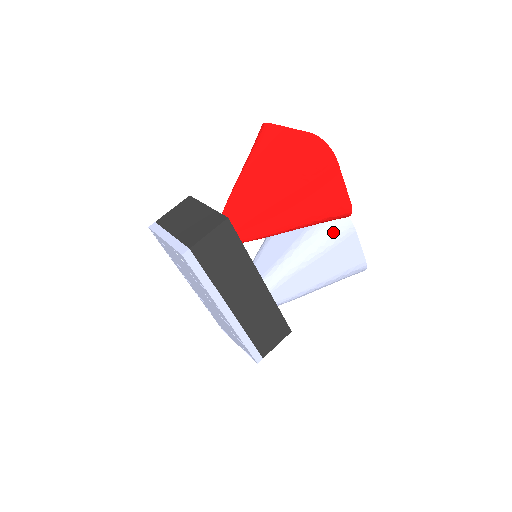
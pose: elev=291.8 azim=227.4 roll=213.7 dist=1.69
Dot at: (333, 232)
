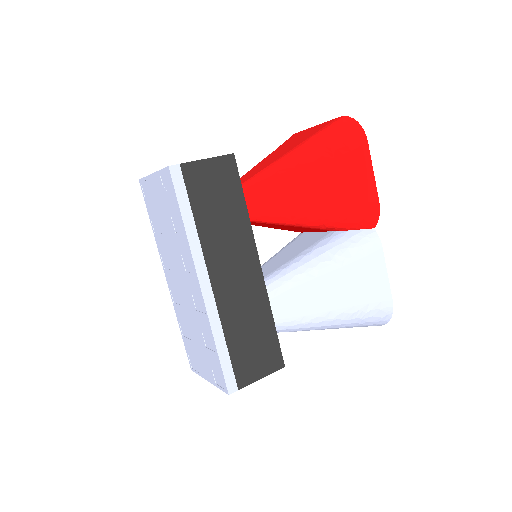
Dot at: (354, 242)
